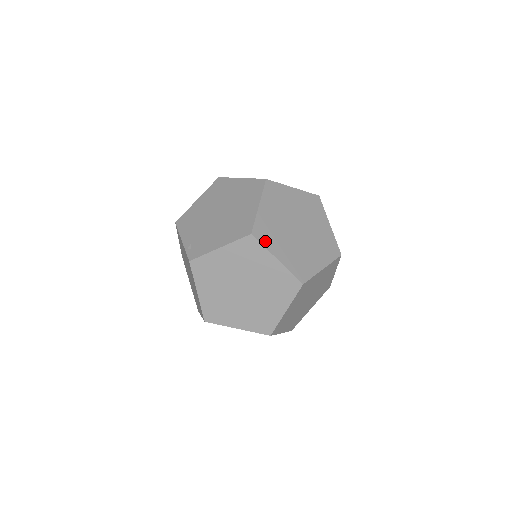
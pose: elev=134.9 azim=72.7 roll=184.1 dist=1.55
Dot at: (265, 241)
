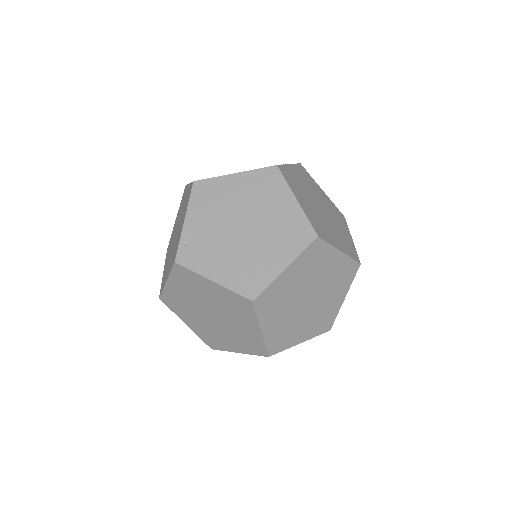
Dot at: (262, 310)
